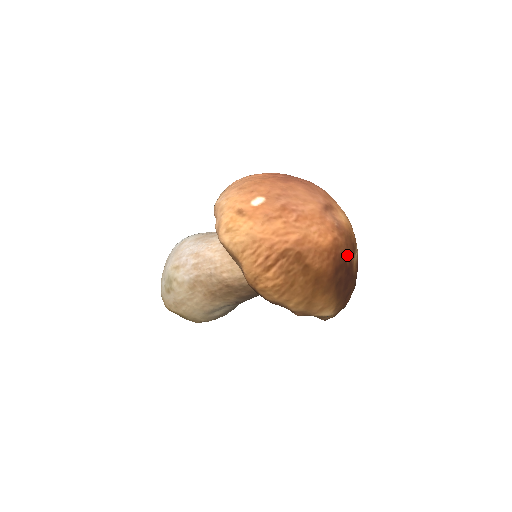
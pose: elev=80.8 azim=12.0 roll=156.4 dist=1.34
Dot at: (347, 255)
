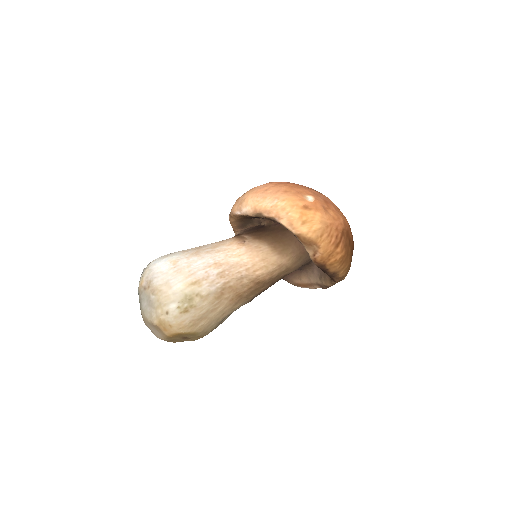
Dot at: occluded
